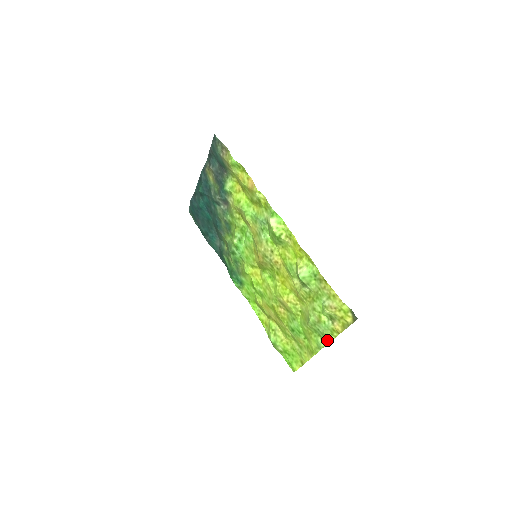
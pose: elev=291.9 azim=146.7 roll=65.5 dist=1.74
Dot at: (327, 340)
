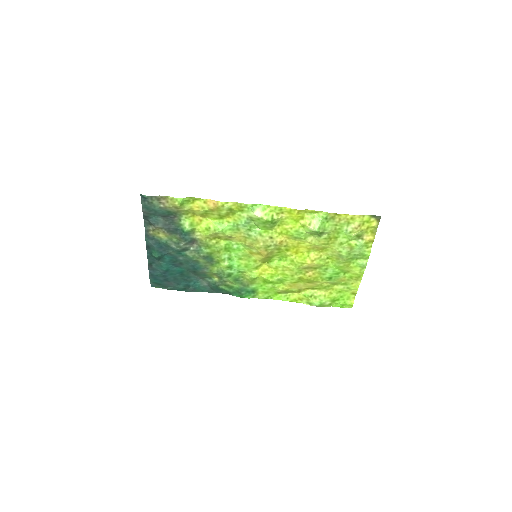
Dot at: (367, 255)
